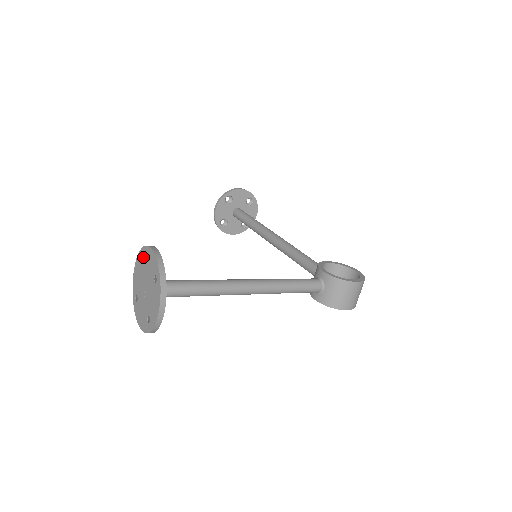
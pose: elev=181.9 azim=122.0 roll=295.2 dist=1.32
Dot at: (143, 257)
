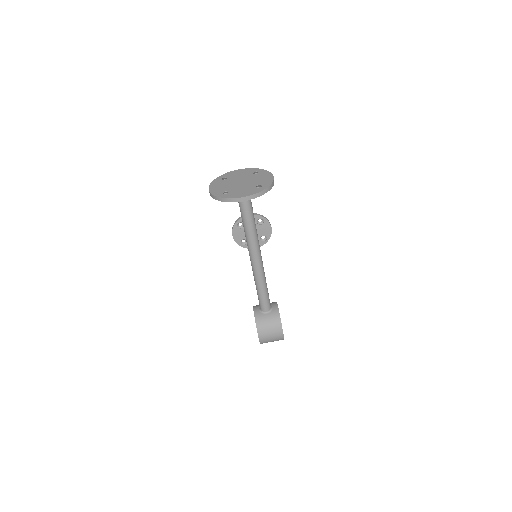
Dot at: (259, 172)
